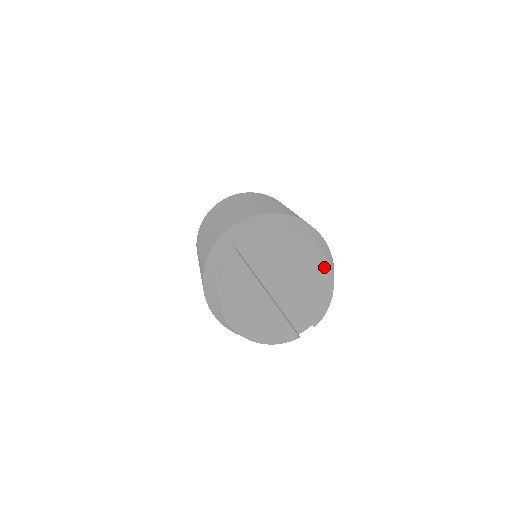
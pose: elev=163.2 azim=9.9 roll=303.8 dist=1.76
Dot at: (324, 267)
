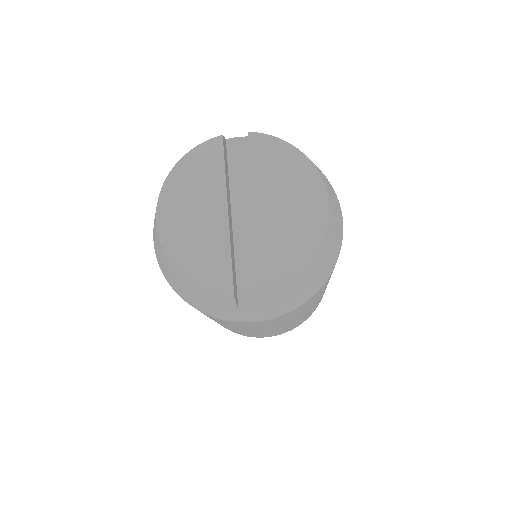
Dot at: (320, 212)
